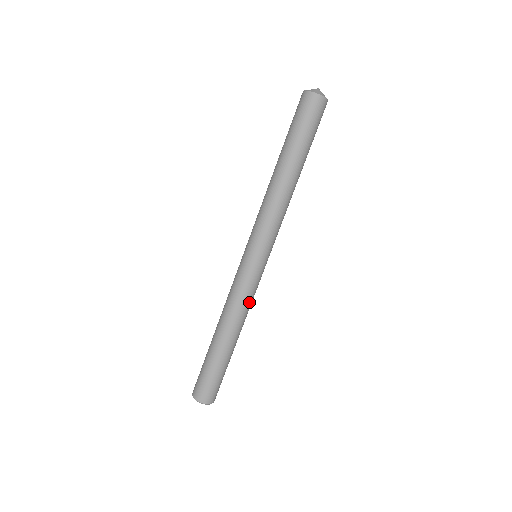
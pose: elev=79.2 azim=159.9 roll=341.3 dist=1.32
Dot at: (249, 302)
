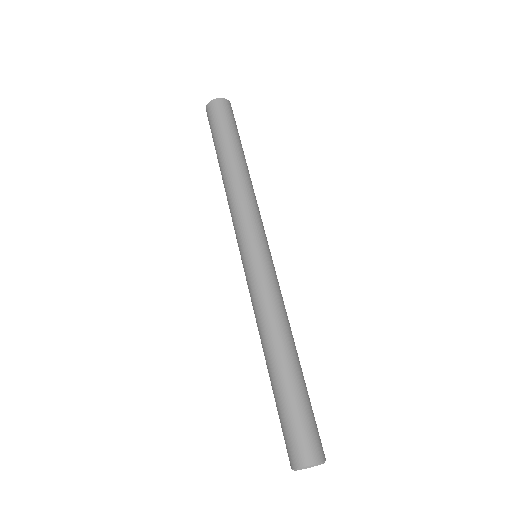
Dot at: (282, 301)
